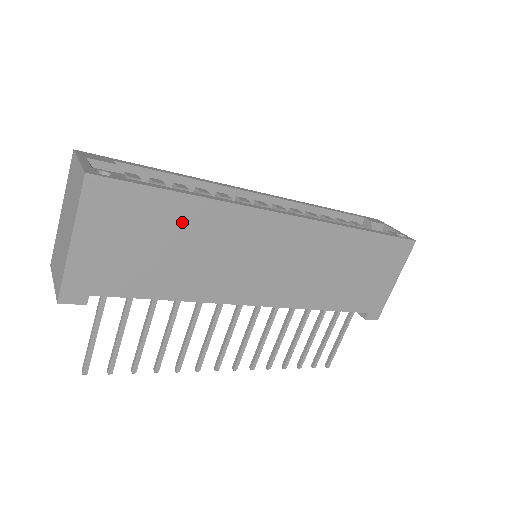
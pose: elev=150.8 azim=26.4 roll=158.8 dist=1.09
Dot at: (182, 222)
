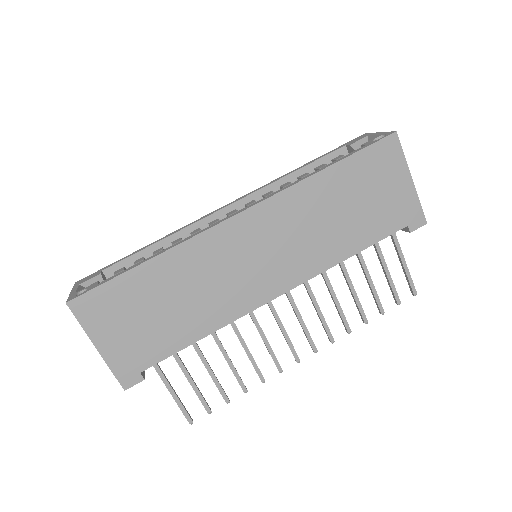
Dot at: (157, 283)
